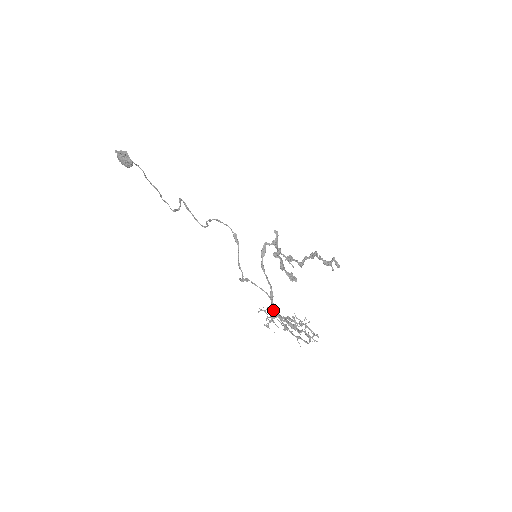
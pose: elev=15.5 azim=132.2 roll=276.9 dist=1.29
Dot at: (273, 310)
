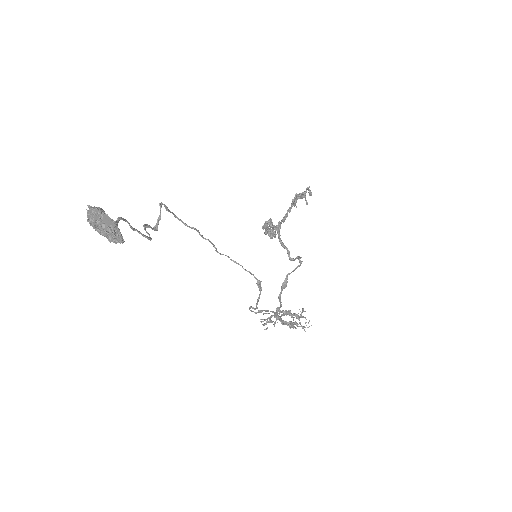
Dot at: (275, 316)
